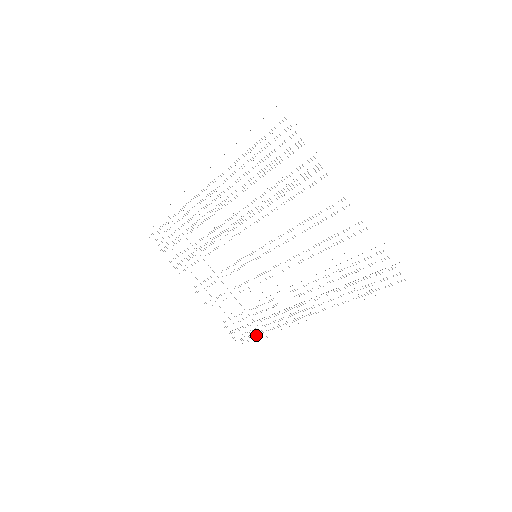
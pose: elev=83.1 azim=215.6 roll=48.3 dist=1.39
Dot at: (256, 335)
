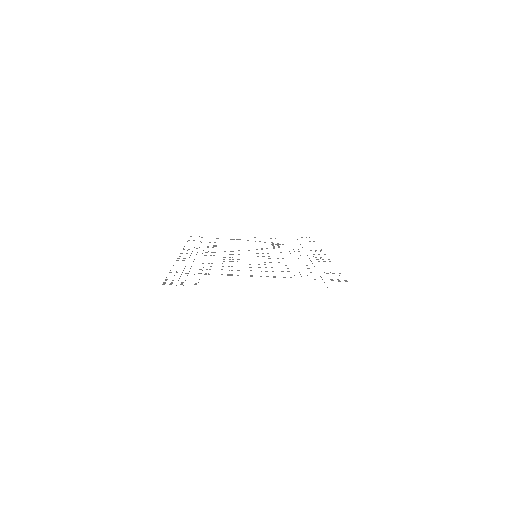
Dot at: occluded
